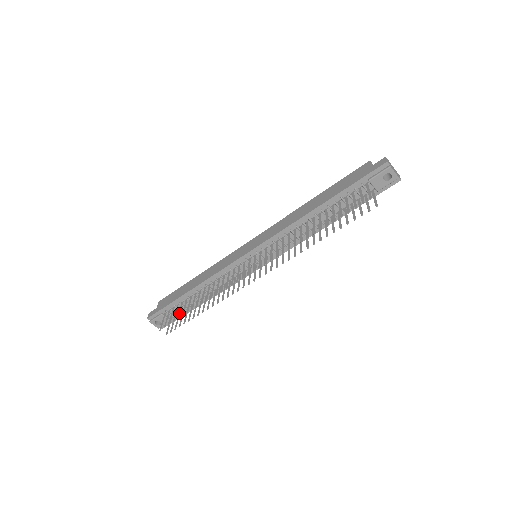
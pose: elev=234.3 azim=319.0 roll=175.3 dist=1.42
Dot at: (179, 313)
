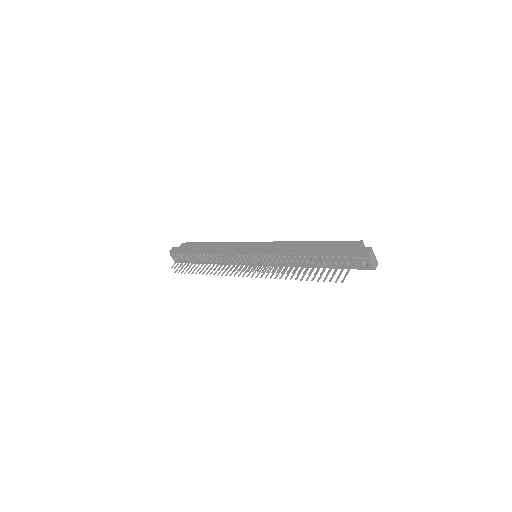
Dot at: (188, 264)
